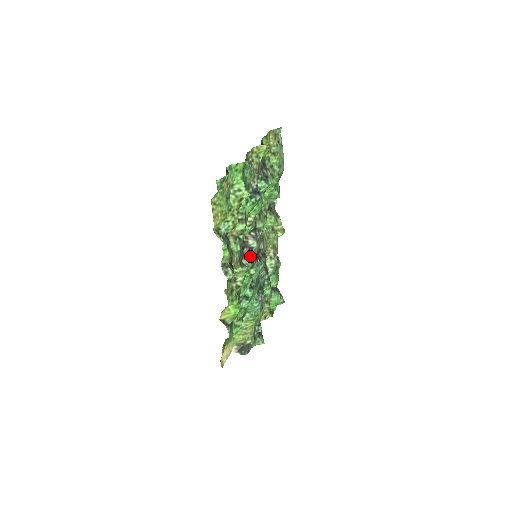
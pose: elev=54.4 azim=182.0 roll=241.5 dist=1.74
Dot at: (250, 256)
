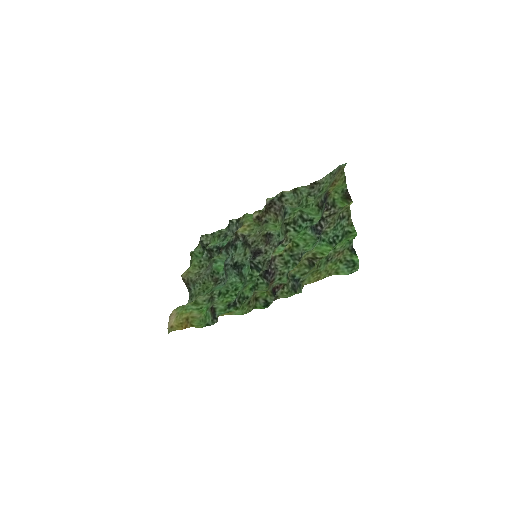
Dot at: (264, 265)
